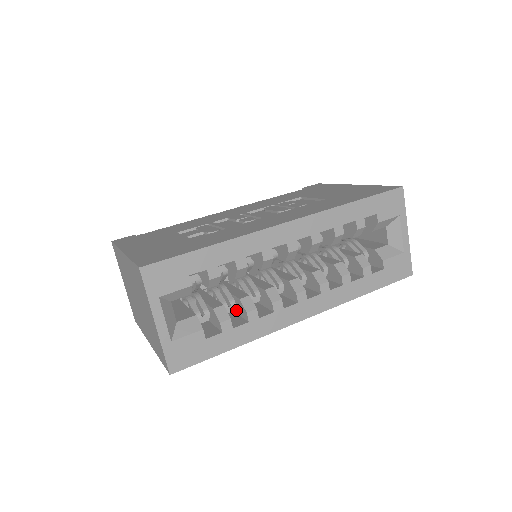
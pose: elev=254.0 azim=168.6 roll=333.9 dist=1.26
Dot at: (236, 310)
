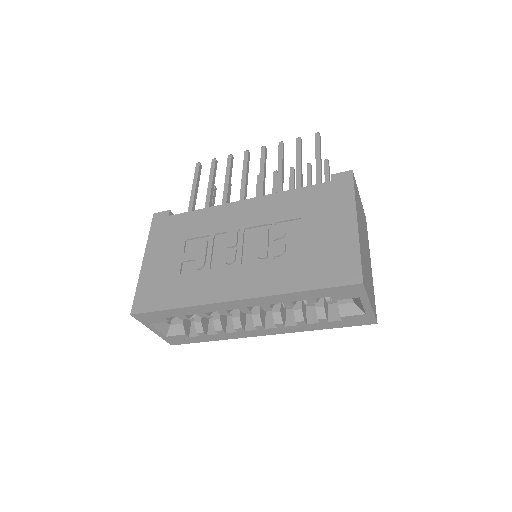
Dot at: occluded
